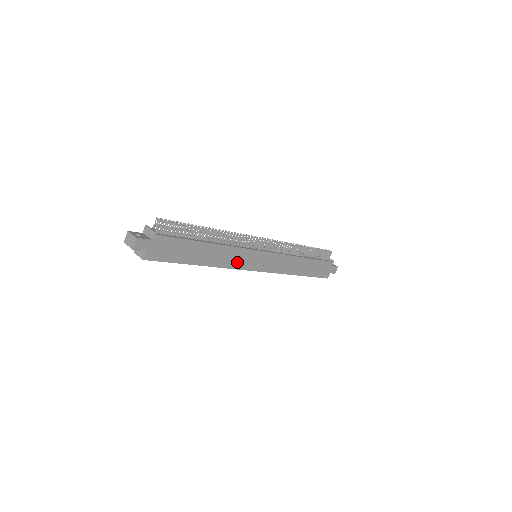
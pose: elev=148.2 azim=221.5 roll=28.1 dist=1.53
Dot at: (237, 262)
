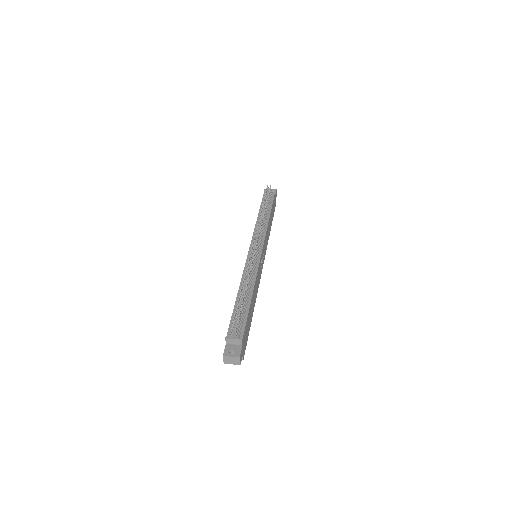
Dot at: (259, 279)
